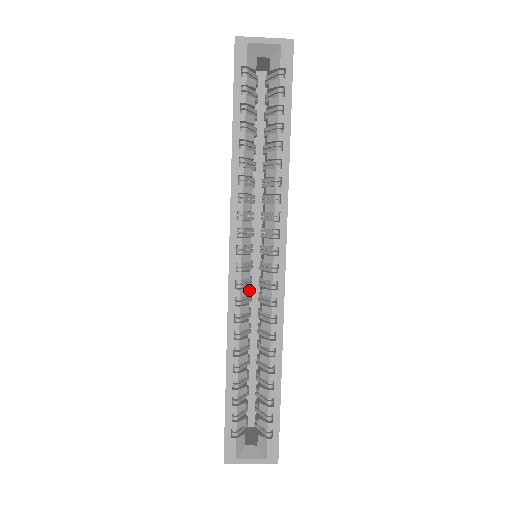
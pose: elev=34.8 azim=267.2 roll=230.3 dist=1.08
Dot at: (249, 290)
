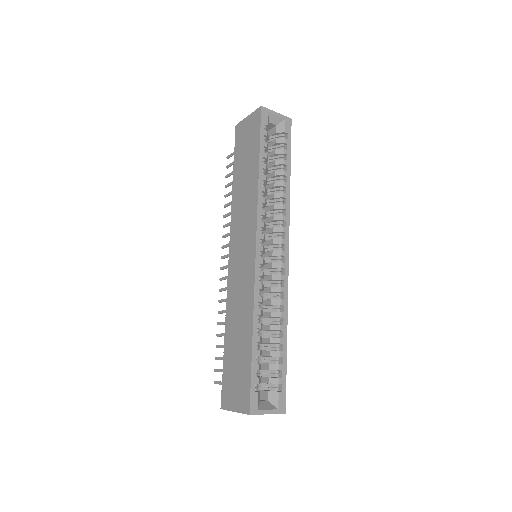
Dot at: occluded
